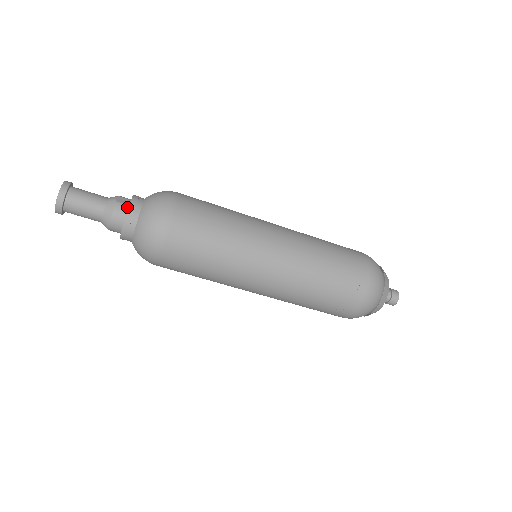
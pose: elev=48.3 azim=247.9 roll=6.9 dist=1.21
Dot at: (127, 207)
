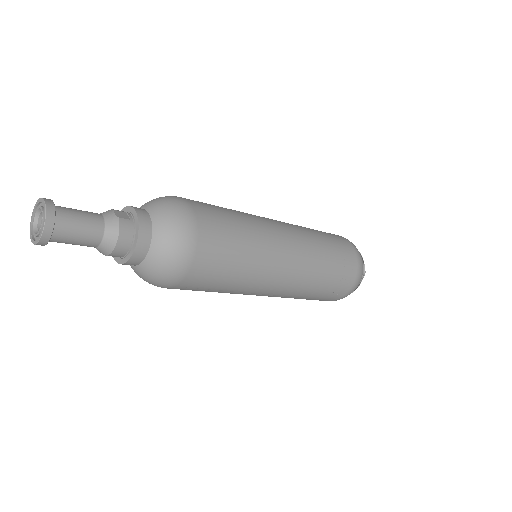
Dot at: (134, 223)
